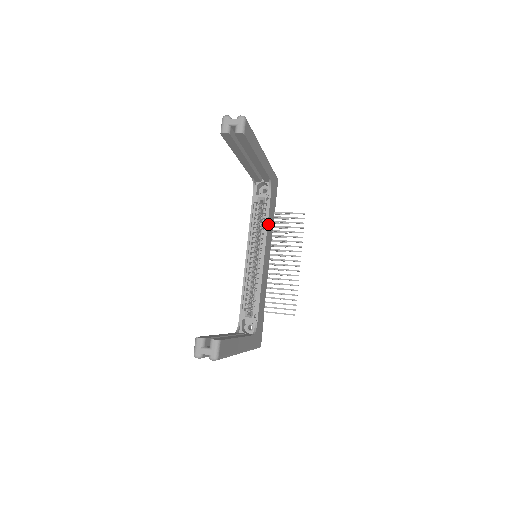
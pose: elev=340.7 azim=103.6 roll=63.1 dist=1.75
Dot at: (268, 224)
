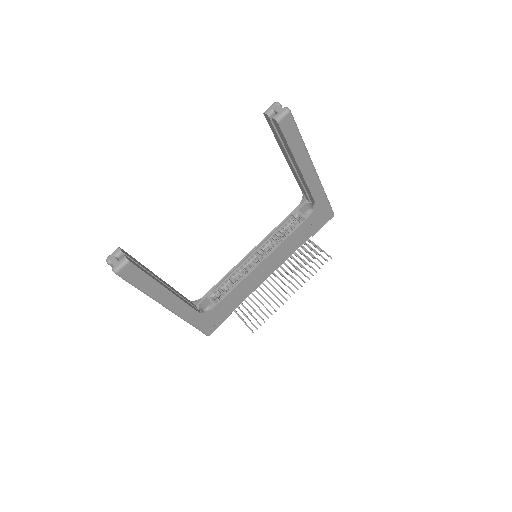
Dot at: (288, 239)
